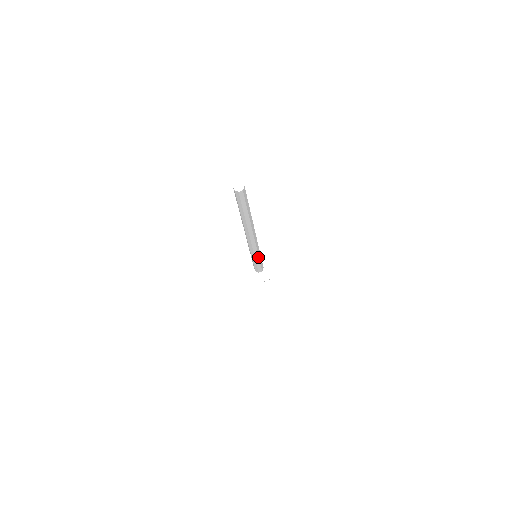
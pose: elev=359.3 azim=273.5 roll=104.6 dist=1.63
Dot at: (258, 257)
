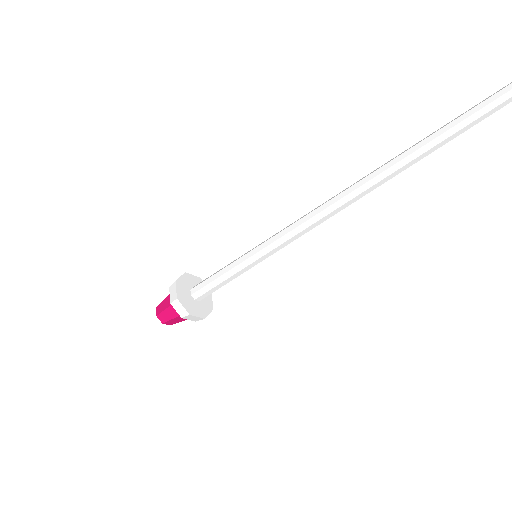
Dot at: (269, 255)
